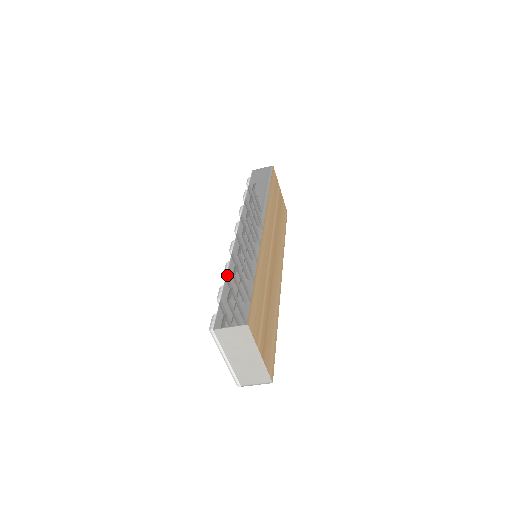
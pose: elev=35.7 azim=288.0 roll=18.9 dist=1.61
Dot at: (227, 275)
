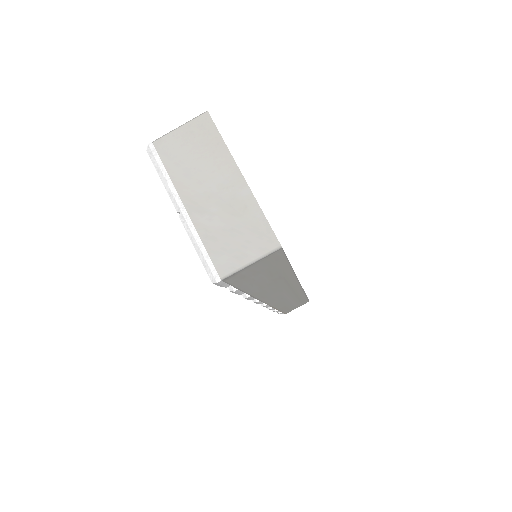
Dot at: occluded
